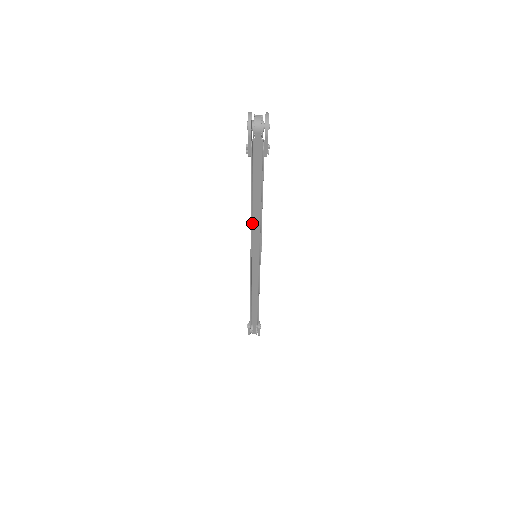
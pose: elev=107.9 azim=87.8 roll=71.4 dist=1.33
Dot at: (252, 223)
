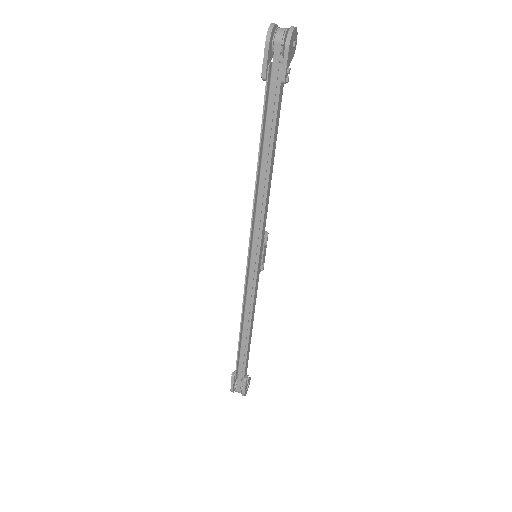
Dot at: occluded
